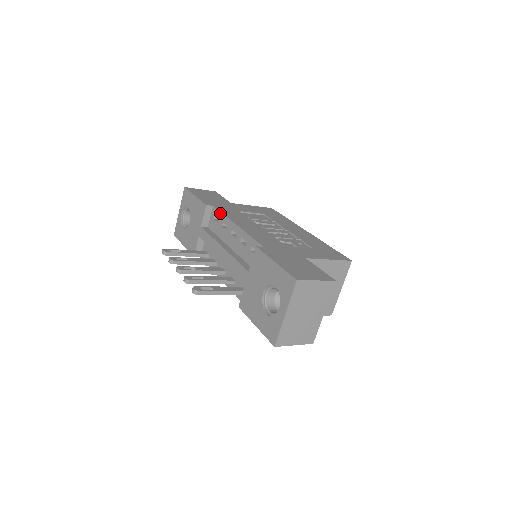
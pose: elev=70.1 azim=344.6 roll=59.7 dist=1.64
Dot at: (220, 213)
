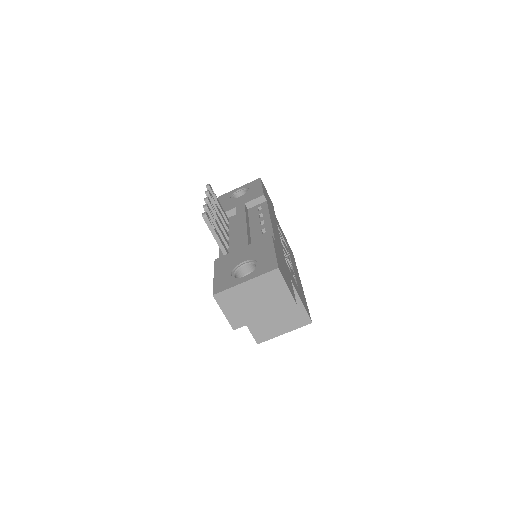
Dot at: (267, 207)
